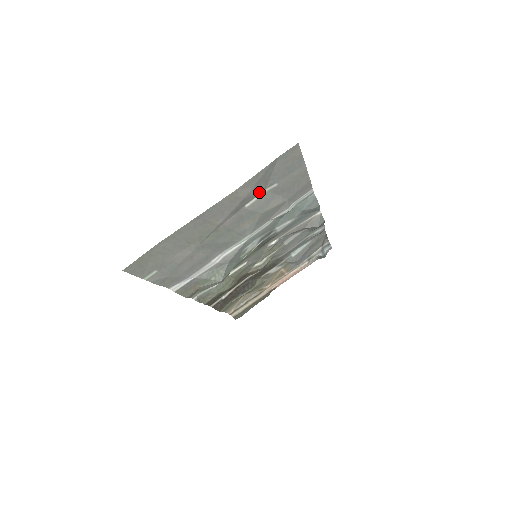
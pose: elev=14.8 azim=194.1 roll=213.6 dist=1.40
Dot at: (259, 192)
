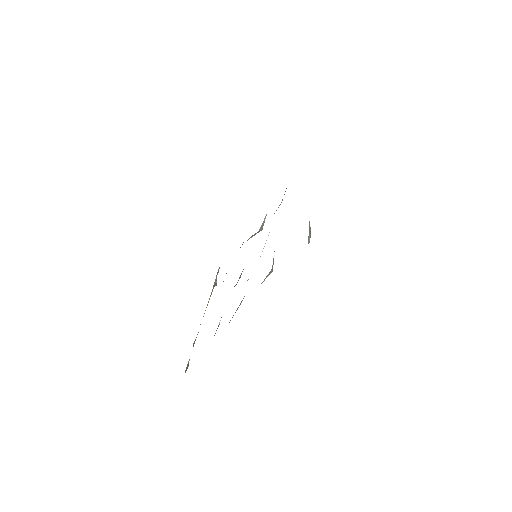
Dot at: occluded
